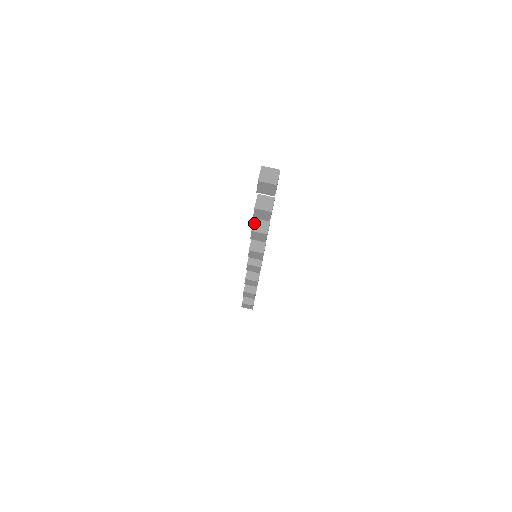
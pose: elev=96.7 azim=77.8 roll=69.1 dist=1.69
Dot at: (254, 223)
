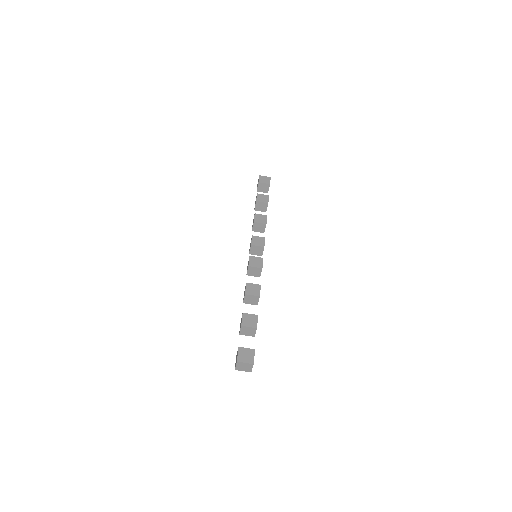
Dot at: (245, 298)
